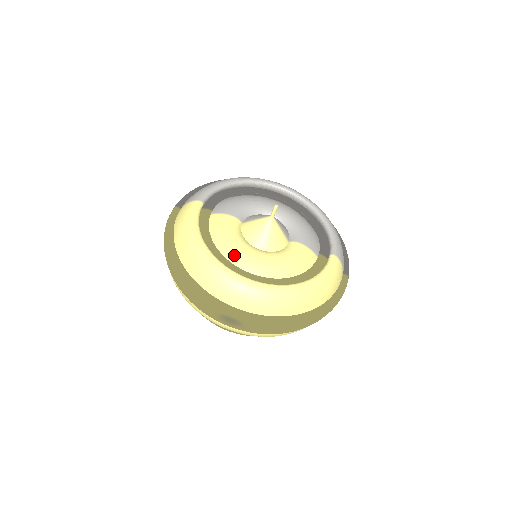
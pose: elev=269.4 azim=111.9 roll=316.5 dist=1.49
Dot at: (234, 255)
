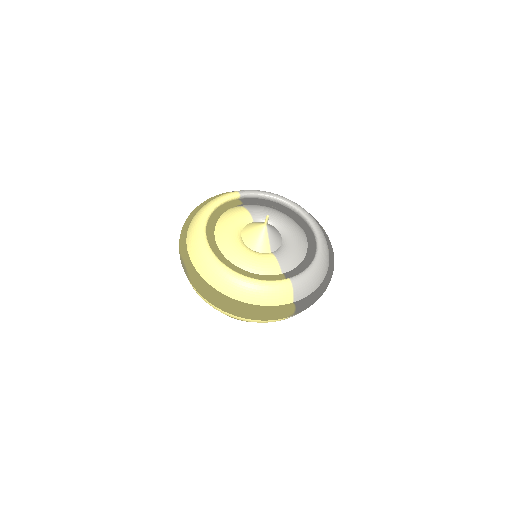
Dot at: (222, 232)
